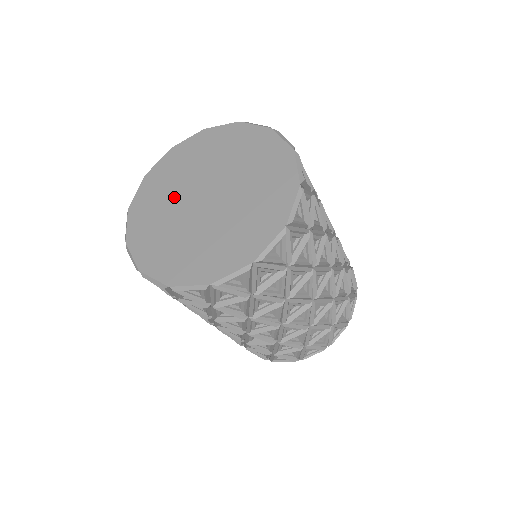
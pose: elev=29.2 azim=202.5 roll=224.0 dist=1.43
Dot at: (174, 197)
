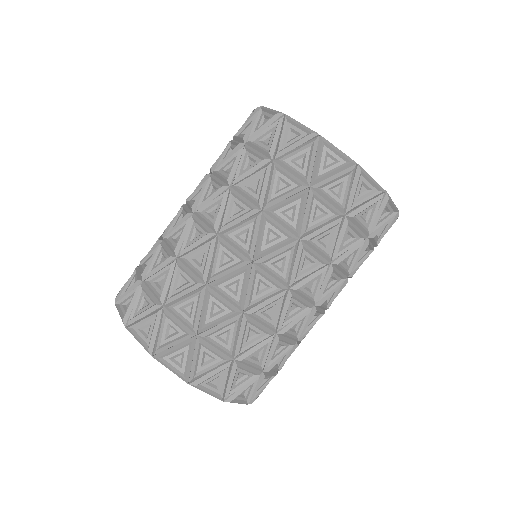
Dot at: occluded
